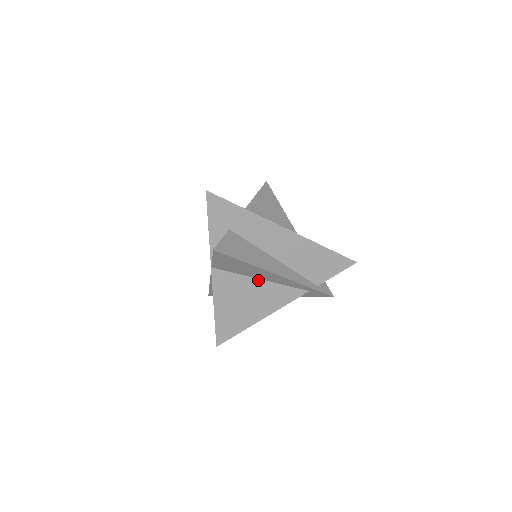
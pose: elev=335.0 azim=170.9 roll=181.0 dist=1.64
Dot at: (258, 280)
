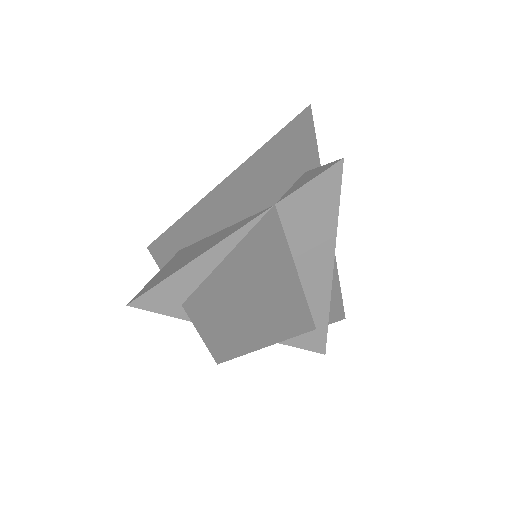
Dot at: (295, 271)
